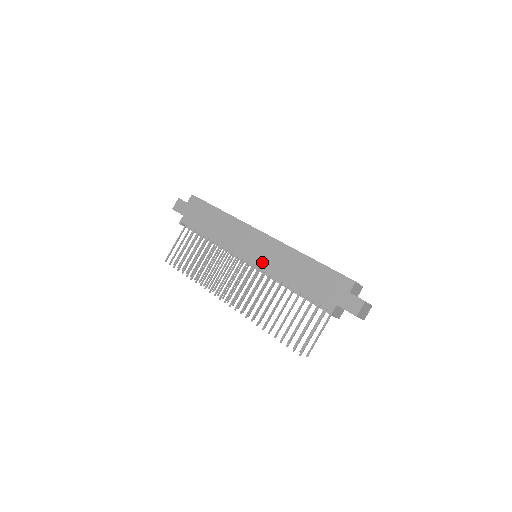
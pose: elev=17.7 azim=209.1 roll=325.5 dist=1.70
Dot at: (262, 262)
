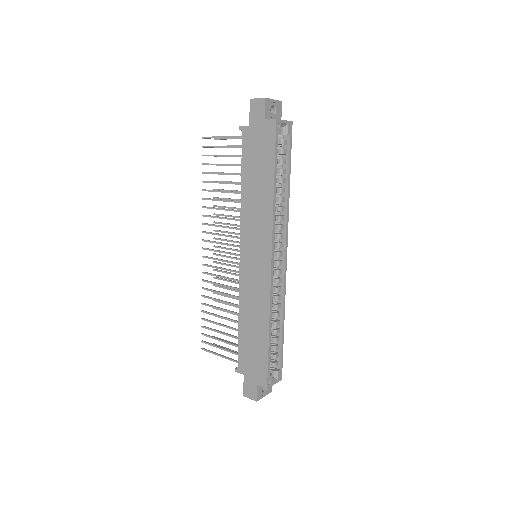
Dot at: (245, 278)
